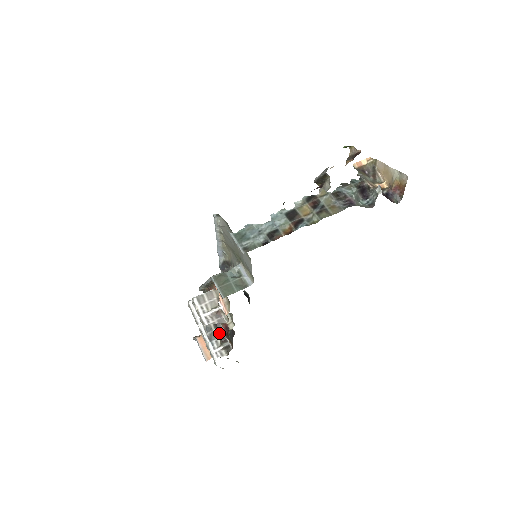
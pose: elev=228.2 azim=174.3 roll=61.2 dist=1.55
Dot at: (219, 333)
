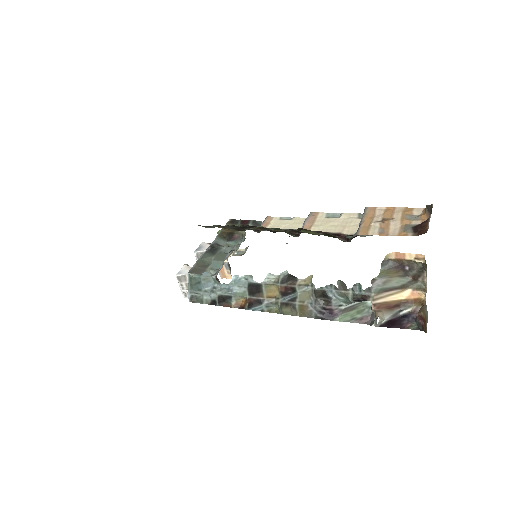
Dot at: occluded
